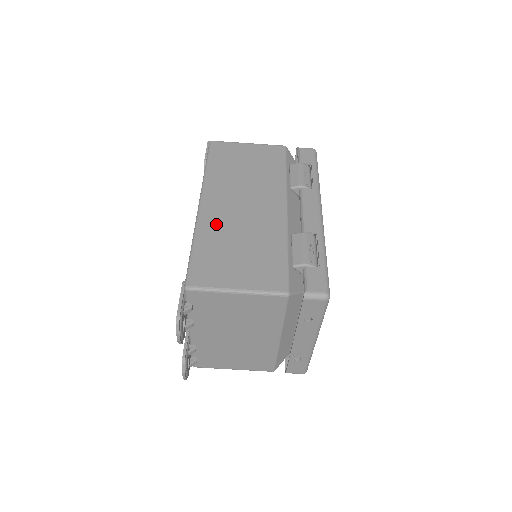
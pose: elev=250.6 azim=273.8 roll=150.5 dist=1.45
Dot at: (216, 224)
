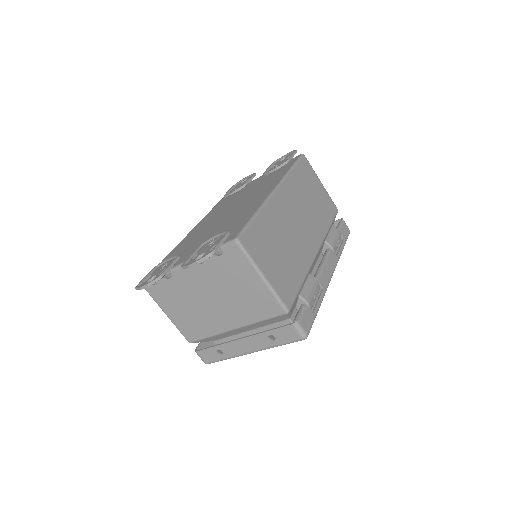
Dot at: (277, 216)
